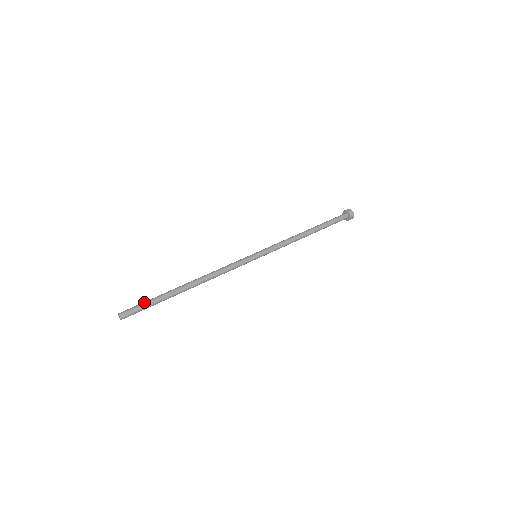
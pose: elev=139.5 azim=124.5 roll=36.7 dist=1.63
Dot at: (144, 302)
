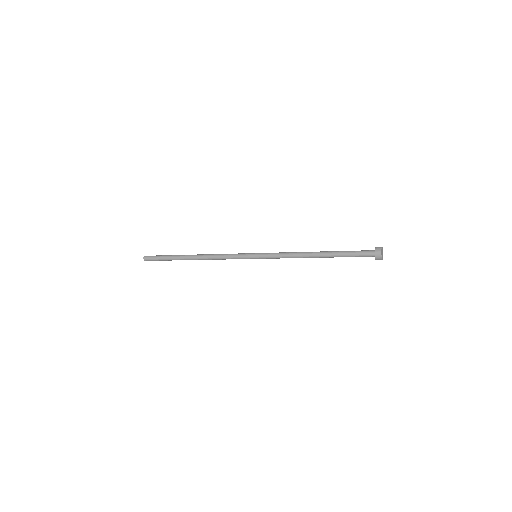
Dot at: (162, 255)
